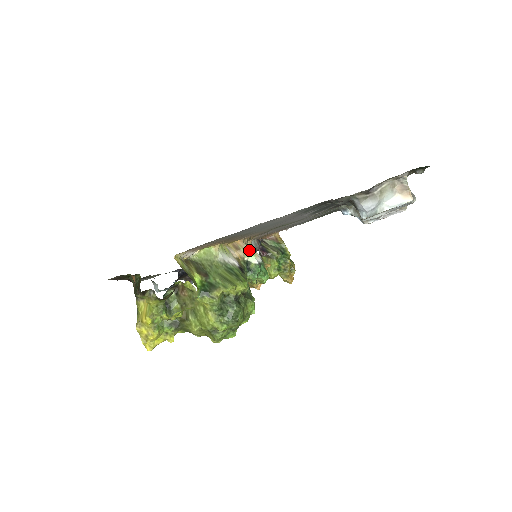
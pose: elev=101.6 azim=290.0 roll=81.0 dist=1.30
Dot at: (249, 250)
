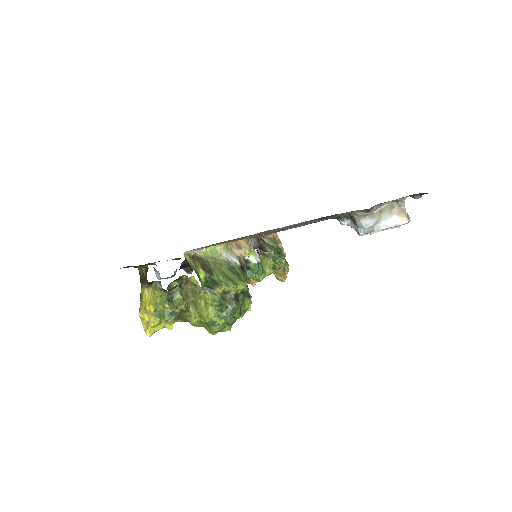
Dot at: (250, 250)
